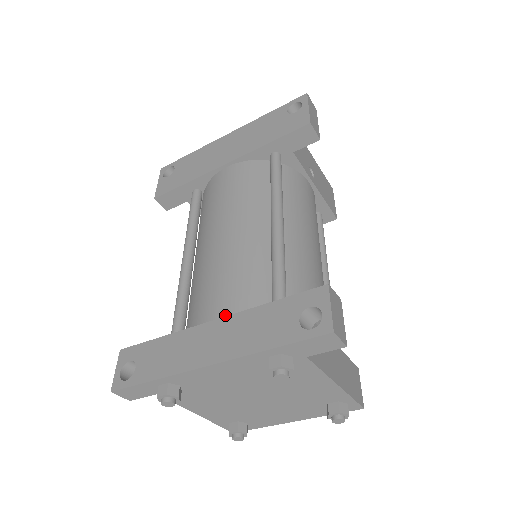
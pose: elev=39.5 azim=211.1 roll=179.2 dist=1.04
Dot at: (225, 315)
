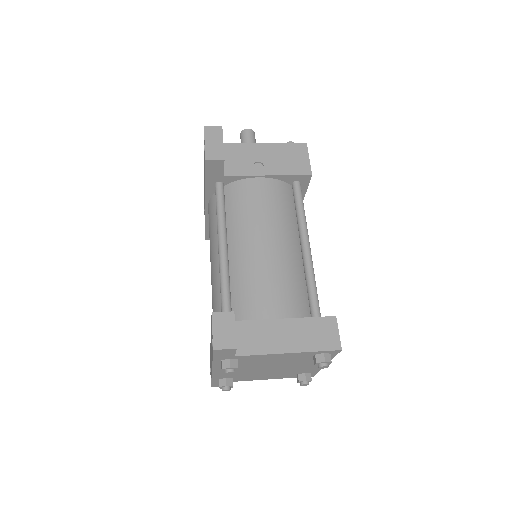
Dot at: occluded
